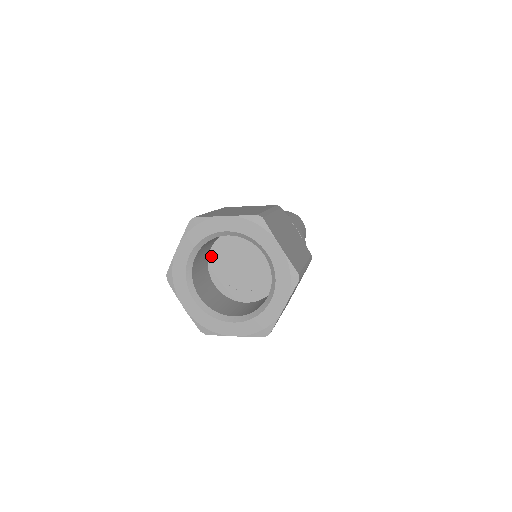
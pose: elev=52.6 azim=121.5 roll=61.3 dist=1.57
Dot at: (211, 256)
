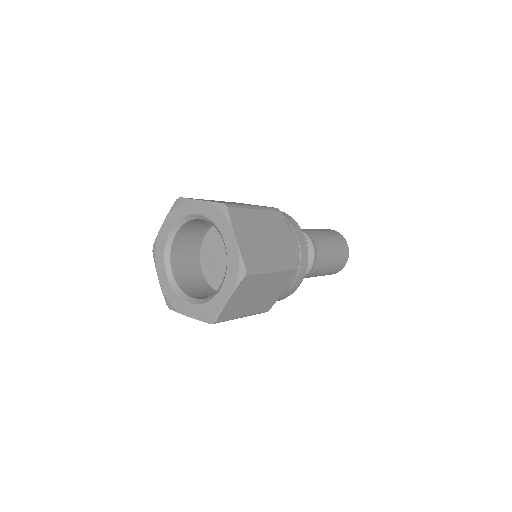
Dot at: (204, 242)
